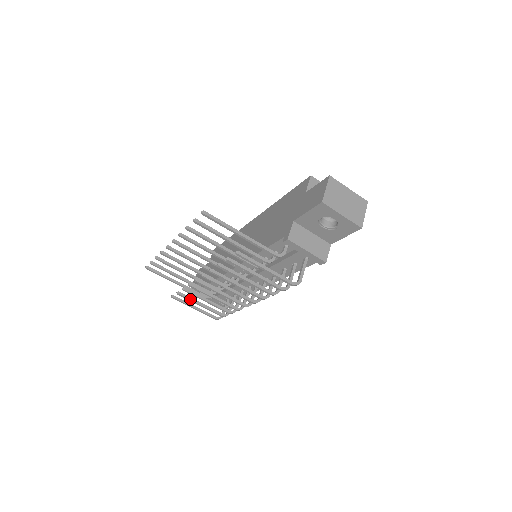
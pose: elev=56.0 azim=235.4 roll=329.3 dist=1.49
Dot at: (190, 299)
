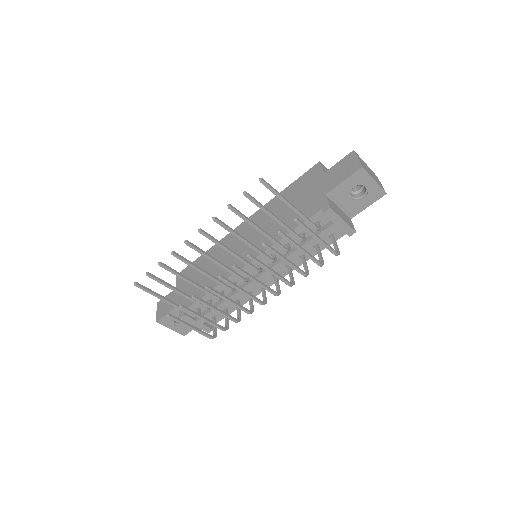
Dot at: (193, 312)
